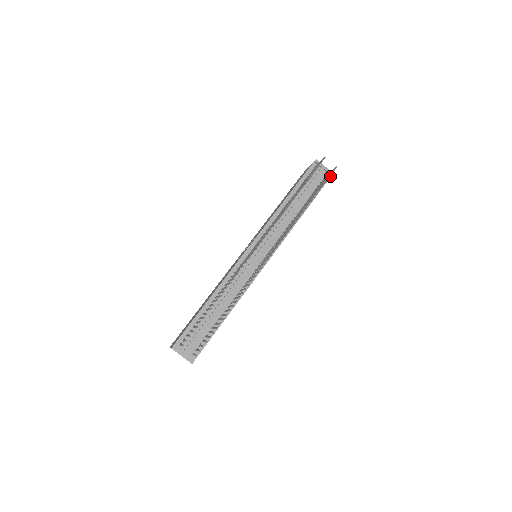
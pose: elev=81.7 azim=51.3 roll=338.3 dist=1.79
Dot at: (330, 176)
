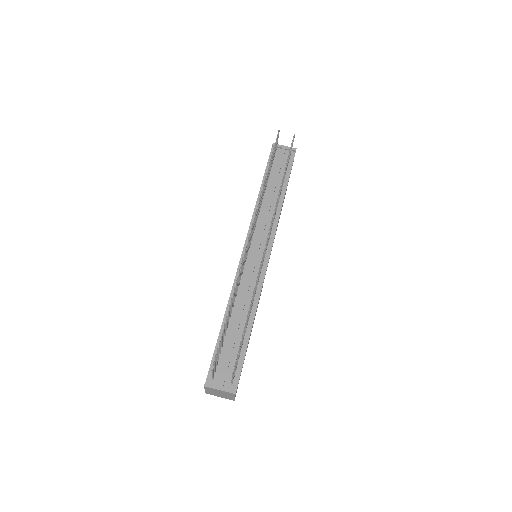
Dot at: (294, 153)
